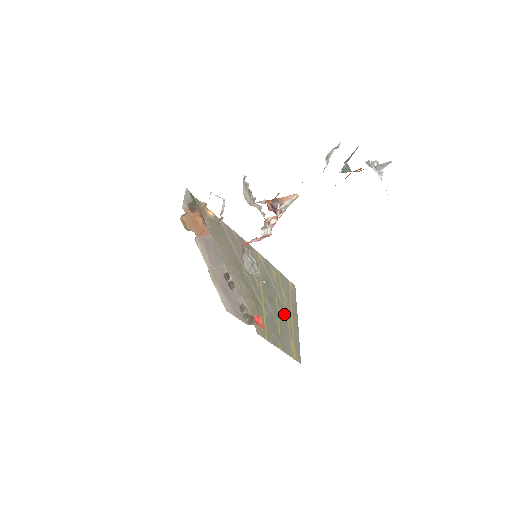
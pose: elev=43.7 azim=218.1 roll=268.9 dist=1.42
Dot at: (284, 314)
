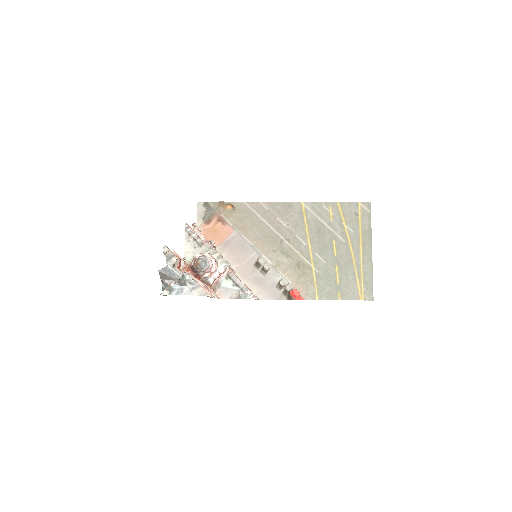
Dot at: (347, 254)
